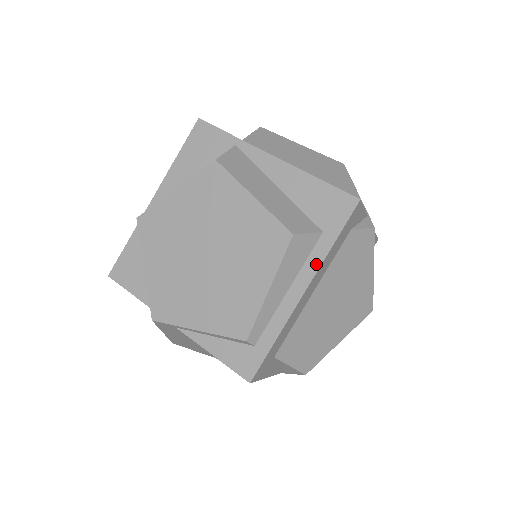
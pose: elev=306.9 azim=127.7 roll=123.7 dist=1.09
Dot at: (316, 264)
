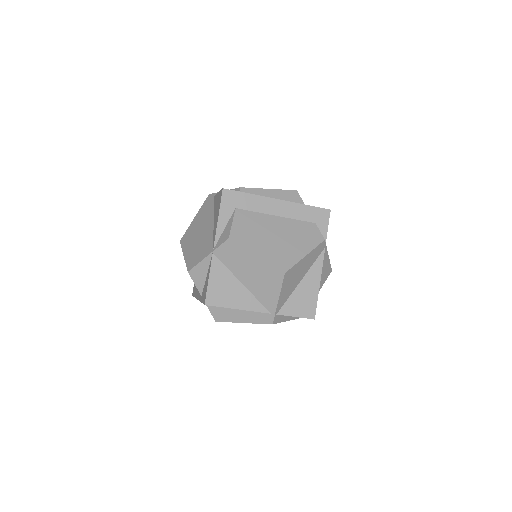
Dot at: (293, 202)
